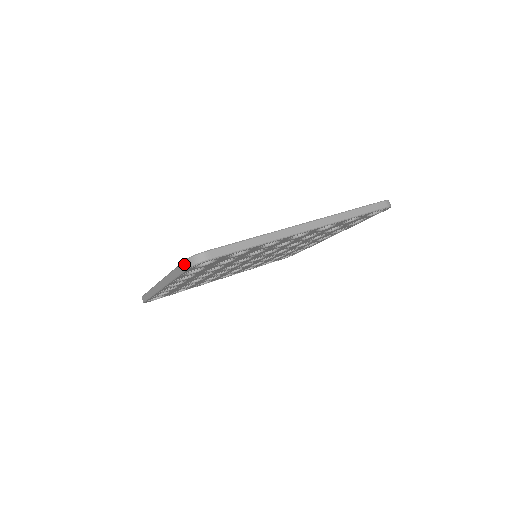
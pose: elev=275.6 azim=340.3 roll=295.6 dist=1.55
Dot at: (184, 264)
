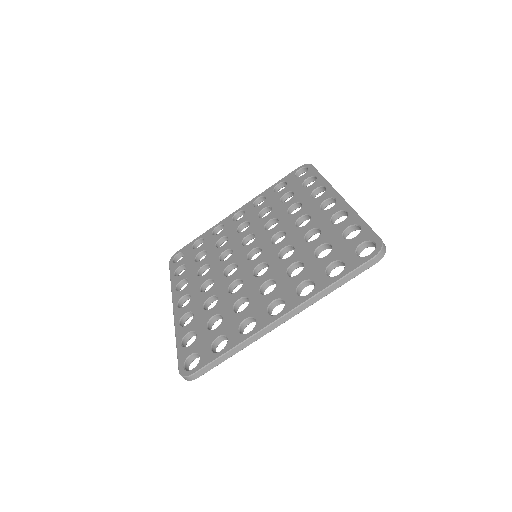
Dot at: (179, 369)
